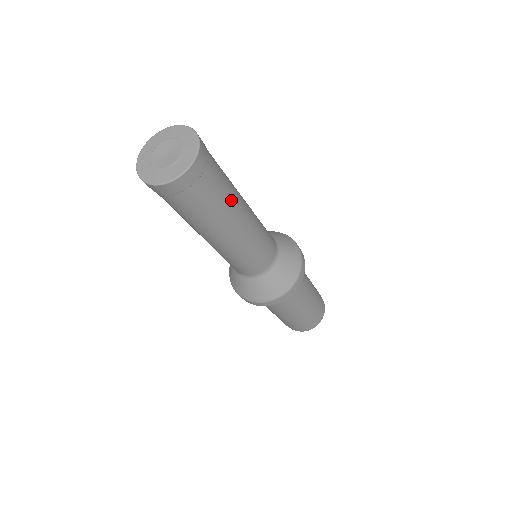
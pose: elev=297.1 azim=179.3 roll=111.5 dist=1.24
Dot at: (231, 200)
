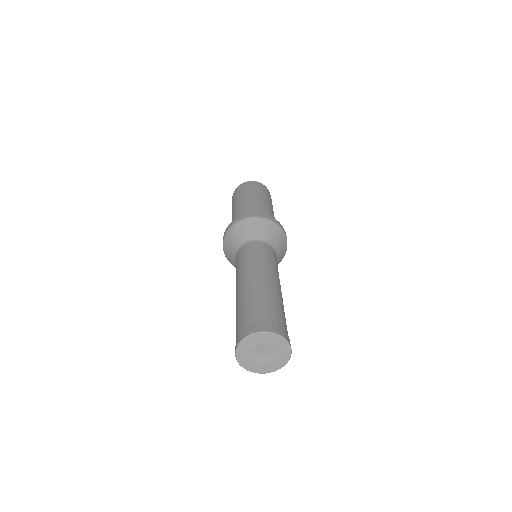
Dot at: occluded
